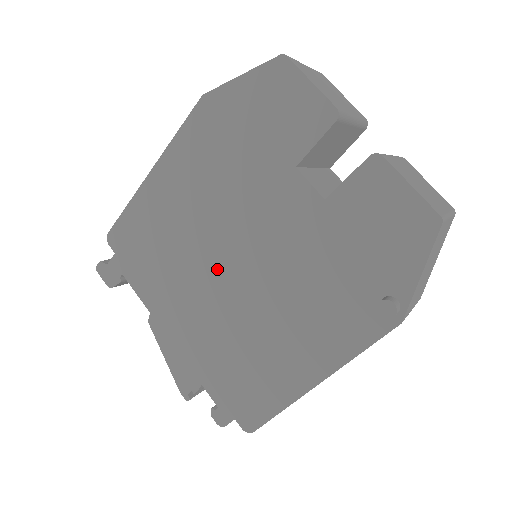
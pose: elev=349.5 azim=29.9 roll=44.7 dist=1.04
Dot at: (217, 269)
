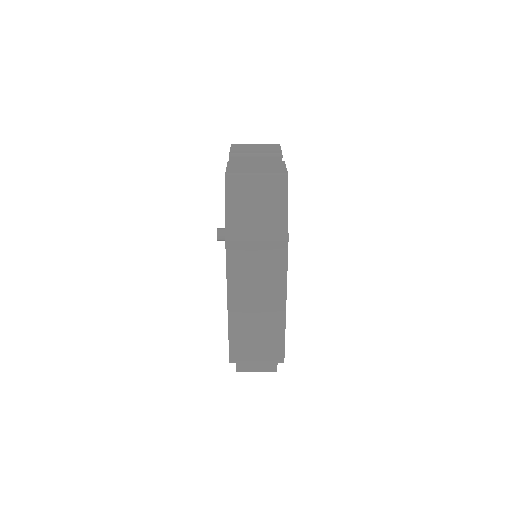
Dot at: occluded
